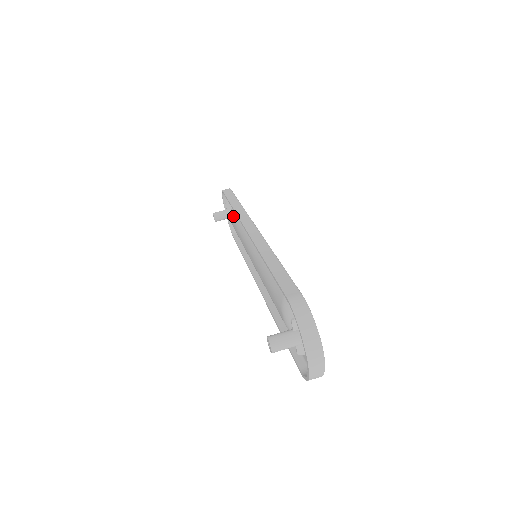
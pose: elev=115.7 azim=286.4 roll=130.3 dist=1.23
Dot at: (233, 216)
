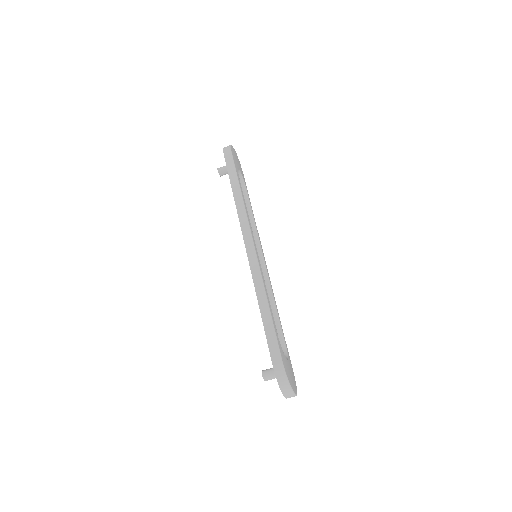
Dot at: occluded
